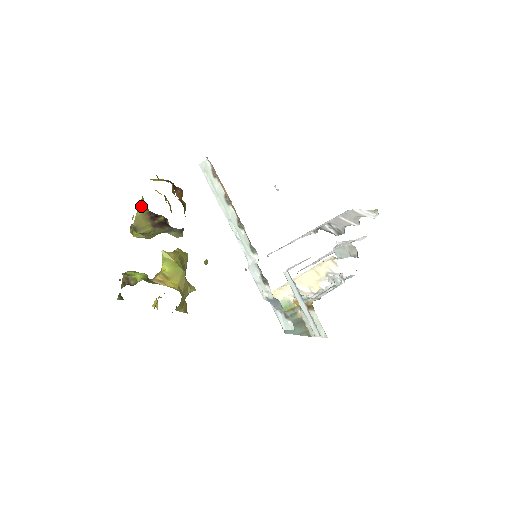
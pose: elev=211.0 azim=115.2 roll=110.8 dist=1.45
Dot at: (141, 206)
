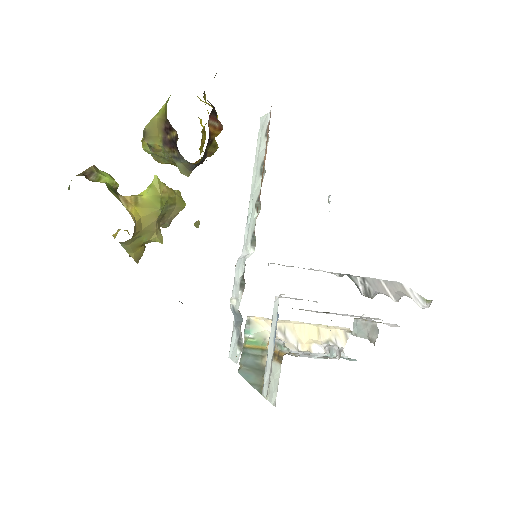
Dot at: (163, 109)
